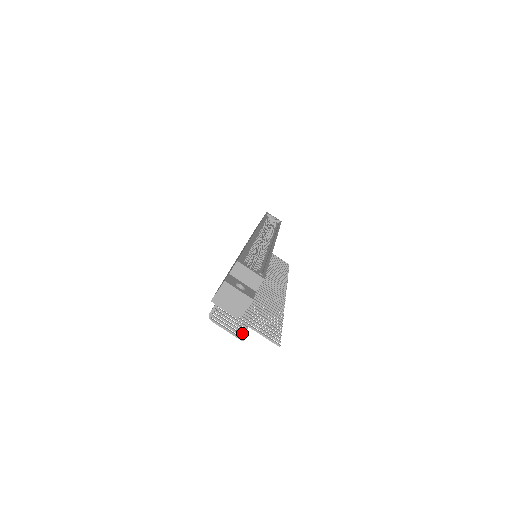
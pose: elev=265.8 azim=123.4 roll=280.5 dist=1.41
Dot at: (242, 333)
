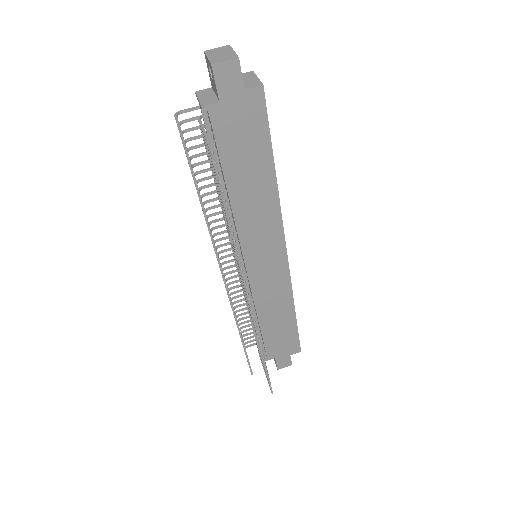
Dot at: (186, 154)
